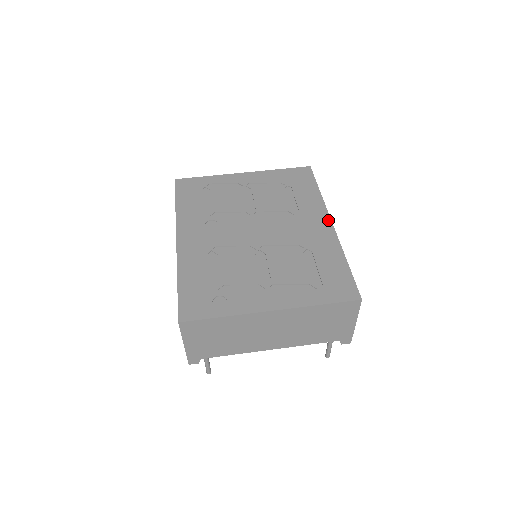
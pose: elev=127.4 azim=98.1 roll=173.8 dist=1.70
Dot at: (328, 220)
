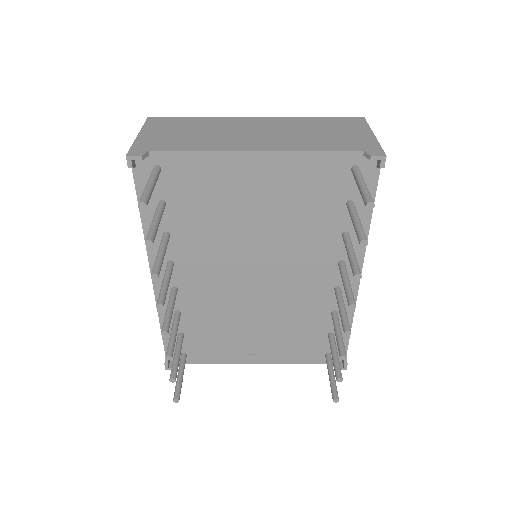
Dot at: occluded
